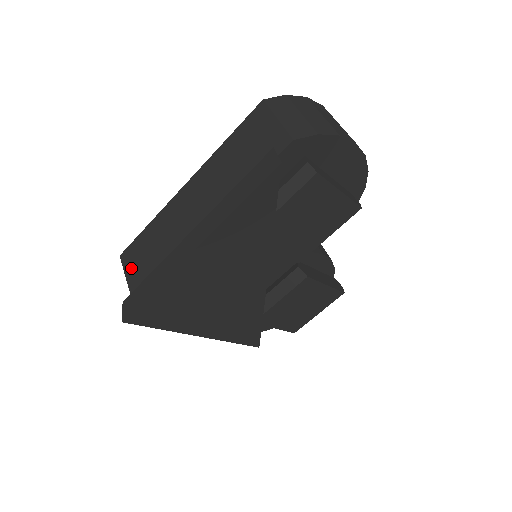
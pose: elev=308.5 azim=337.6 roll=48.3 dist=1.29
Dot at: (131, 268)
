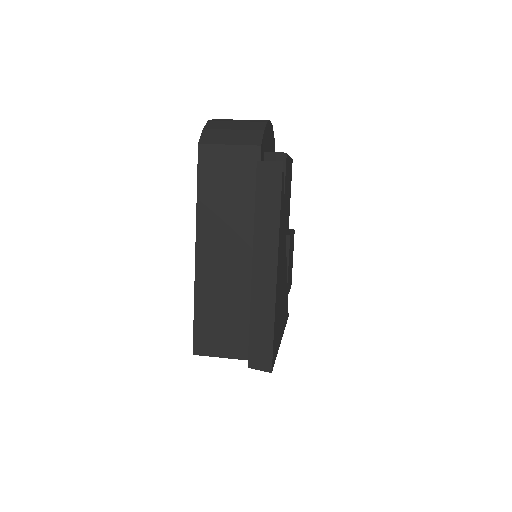
Dot at: (218, 347)
